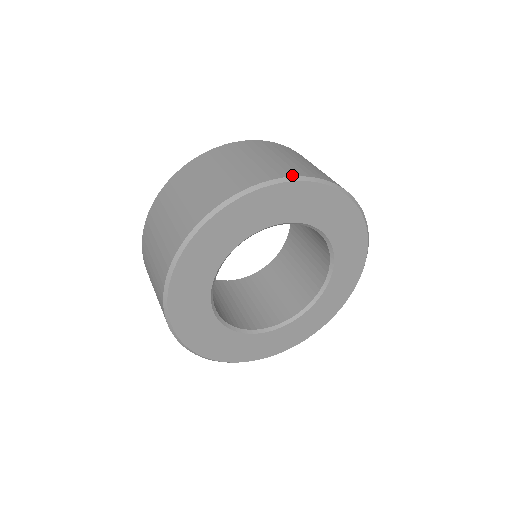
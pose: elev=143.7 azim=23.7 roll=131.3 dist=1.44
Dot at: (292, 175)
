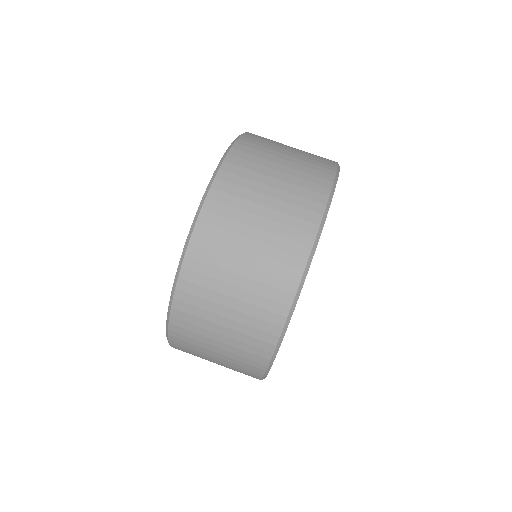
Dot at: (306, 257)
